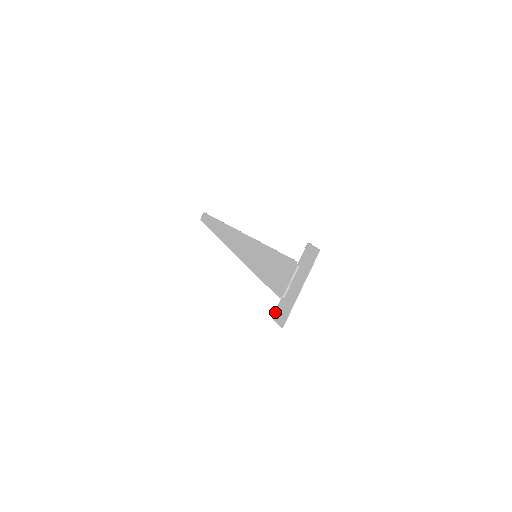
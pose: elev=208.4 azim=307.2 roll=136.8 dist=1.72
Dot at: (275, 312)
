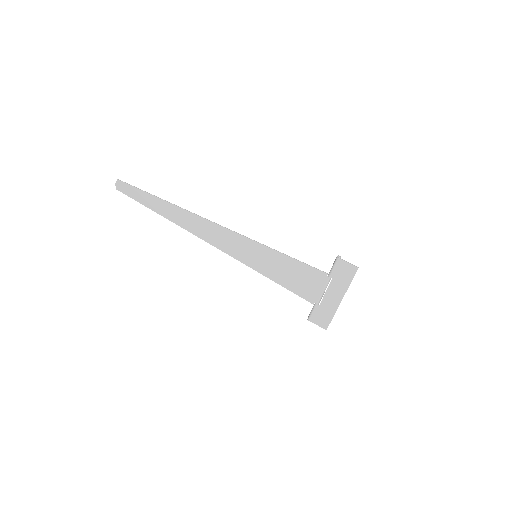
Dot at: (311, 316)
